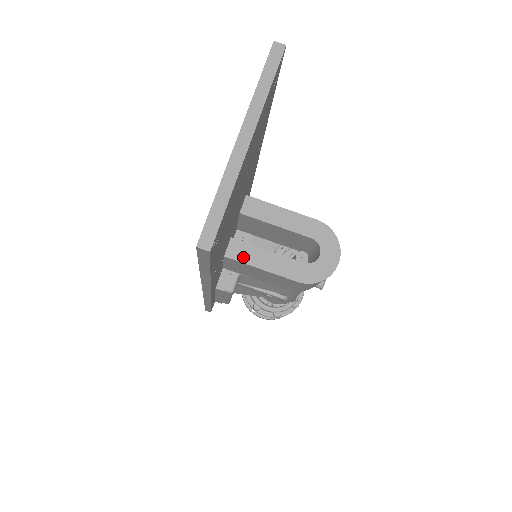
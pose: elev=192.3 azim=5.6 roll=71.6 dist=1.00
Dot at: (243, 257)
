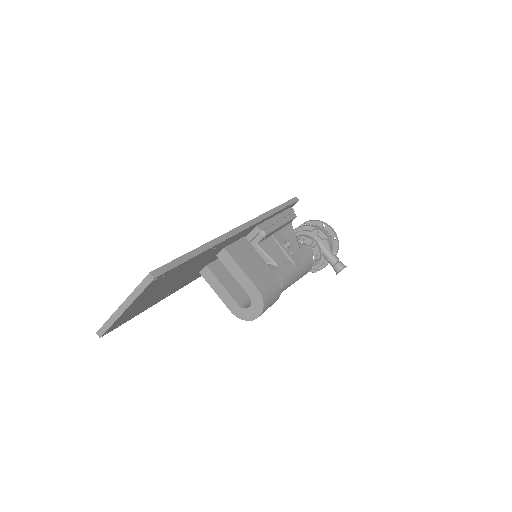
Dot at: (208, 280)
